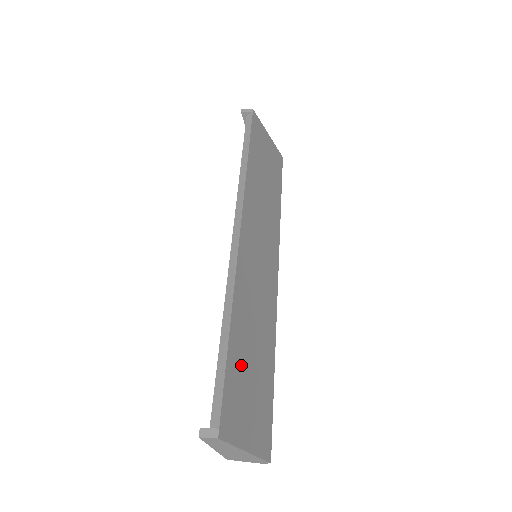
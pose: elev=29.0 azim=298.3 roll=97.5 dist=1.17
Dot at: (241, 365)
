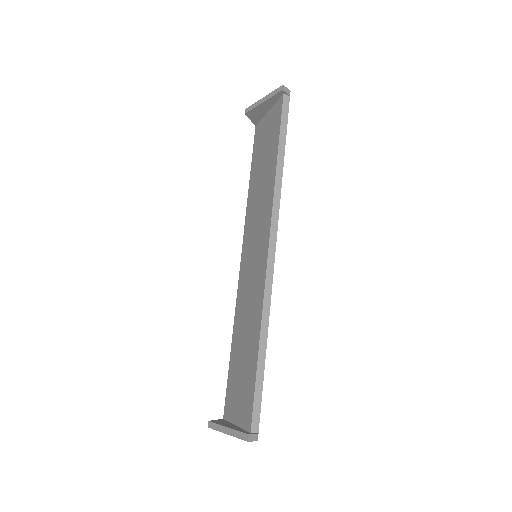
Dot at: occluded
